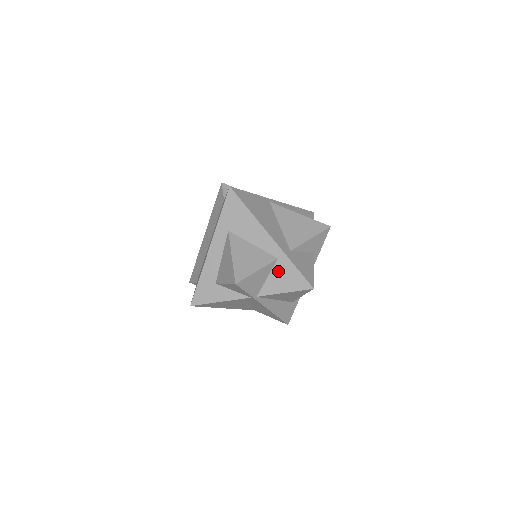
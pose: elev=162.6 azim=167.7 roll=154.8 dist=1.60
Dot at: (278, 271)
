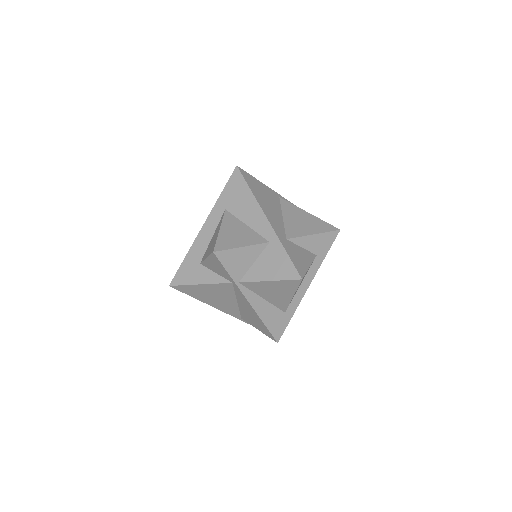
Dot at: (267, 256)
